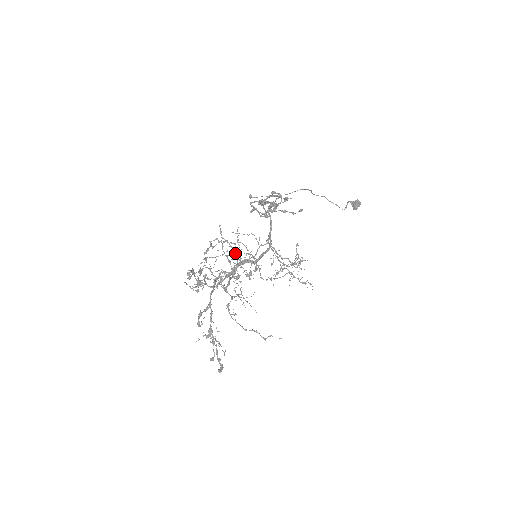
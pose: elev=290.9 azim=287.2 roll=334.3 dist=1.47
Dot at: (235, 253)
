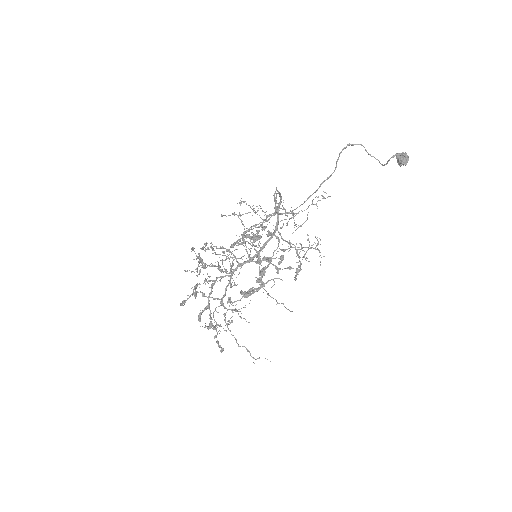
Dot at: (233, 254)
